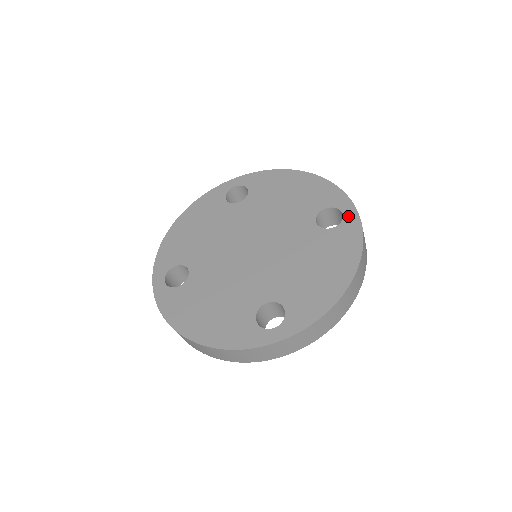
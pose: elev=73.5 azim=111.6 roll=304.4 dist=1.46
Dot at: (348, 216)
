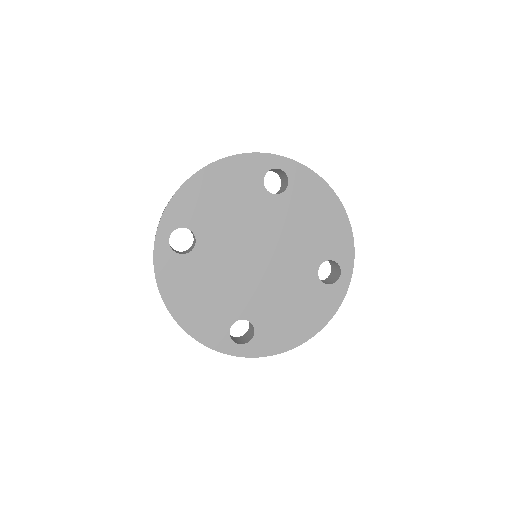
Dot at: (342, 281)
